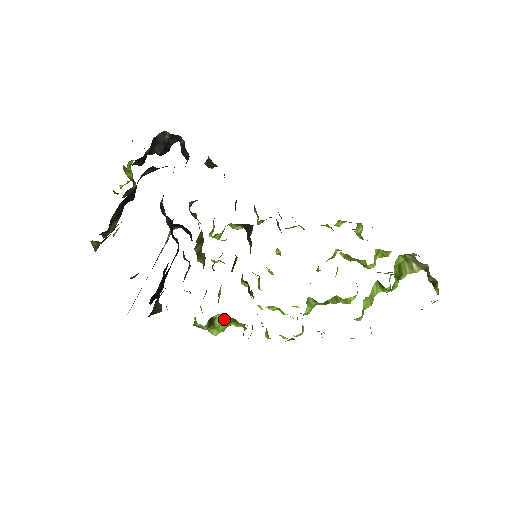
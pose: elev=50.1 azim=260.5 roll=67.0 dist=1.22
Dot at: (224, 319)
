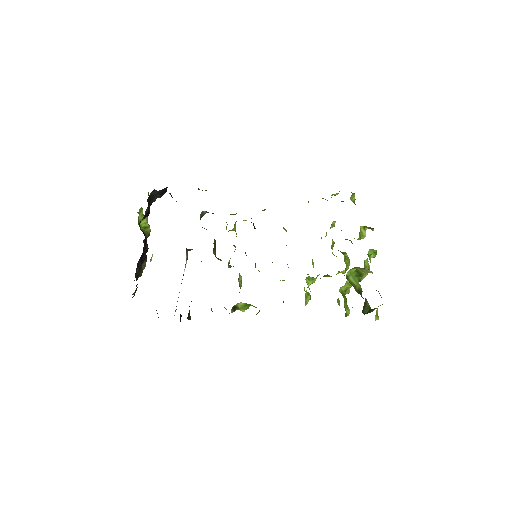
Dot at: (244, 304)
